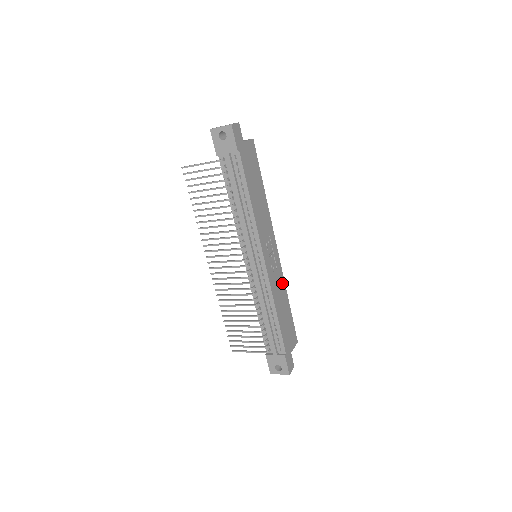
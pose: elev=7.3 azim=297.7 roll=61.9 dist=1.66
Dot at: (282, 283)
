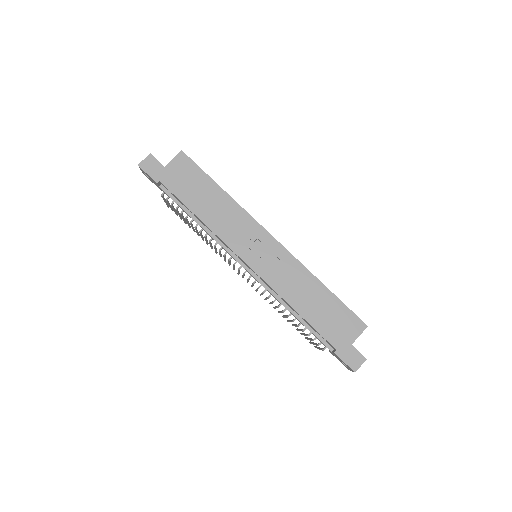
Dot at: (300, 271)
